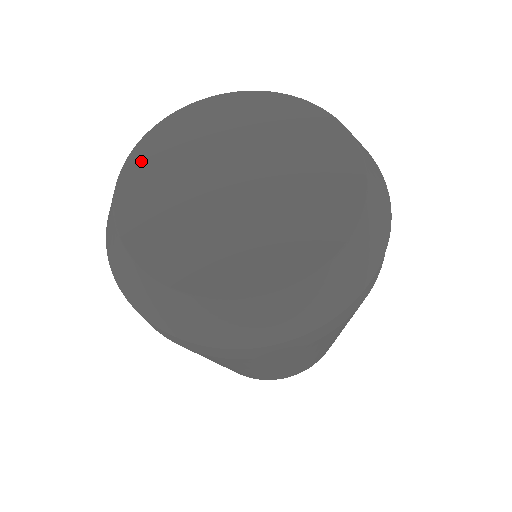
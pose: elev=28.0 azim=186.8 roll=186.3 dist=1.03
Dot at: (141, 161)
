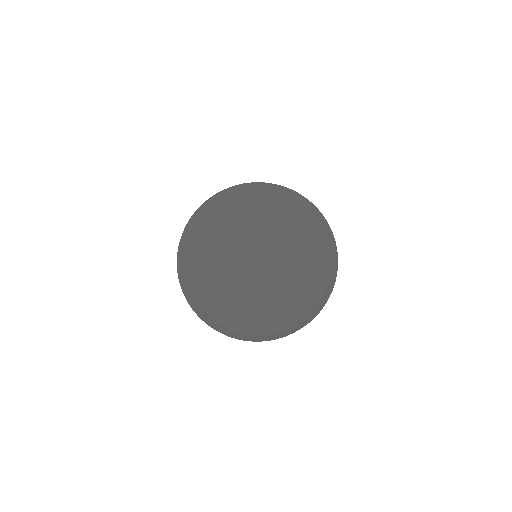
Dot at: (199, 260)
